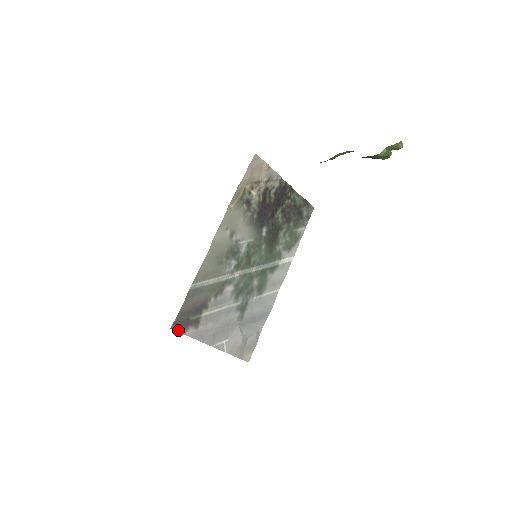
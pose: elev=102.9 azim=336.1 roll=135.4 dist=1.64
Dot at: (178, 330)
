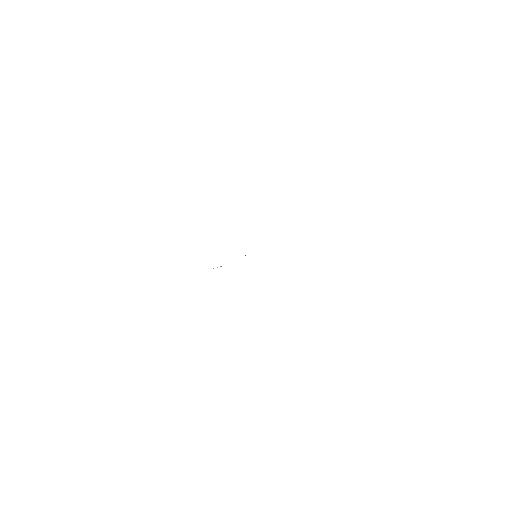
Dot at: occluded
